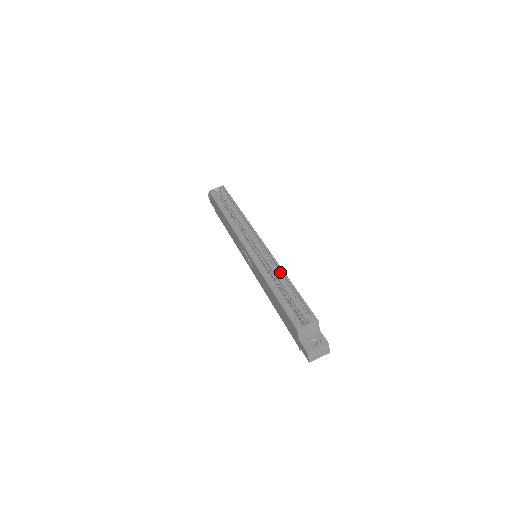
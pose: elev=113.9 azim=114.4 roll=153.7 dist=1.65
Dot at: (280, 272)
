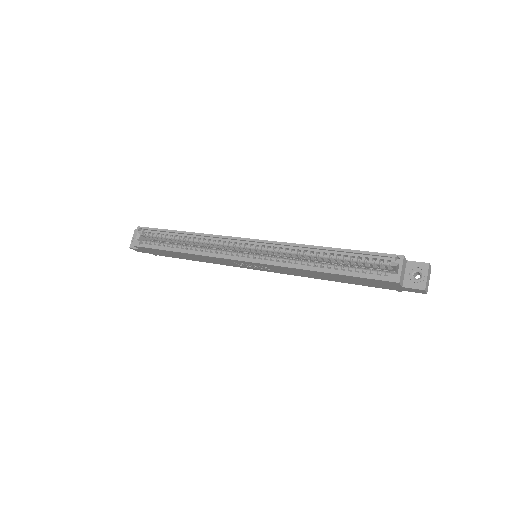
Dot at: (308, 249)
